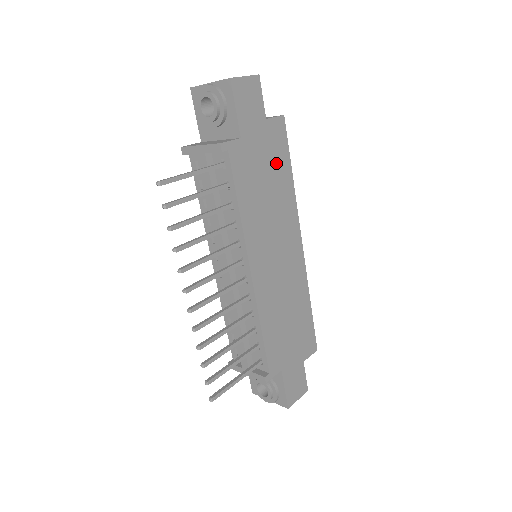
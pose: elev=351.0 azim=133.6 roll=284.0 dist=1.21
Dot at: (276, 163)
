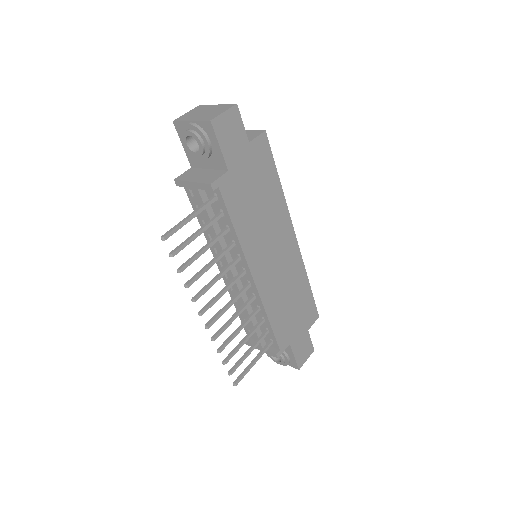
Dot at: (264, 178)
